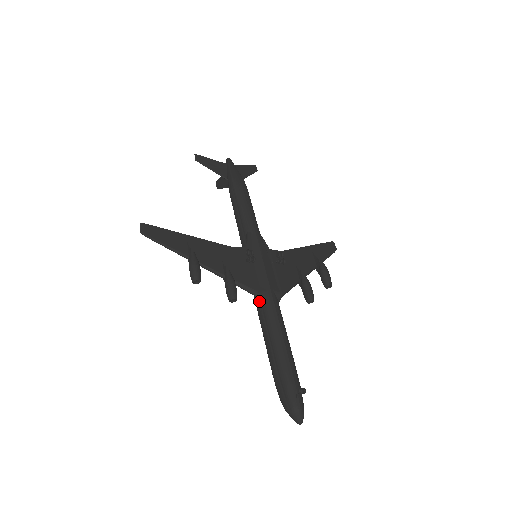
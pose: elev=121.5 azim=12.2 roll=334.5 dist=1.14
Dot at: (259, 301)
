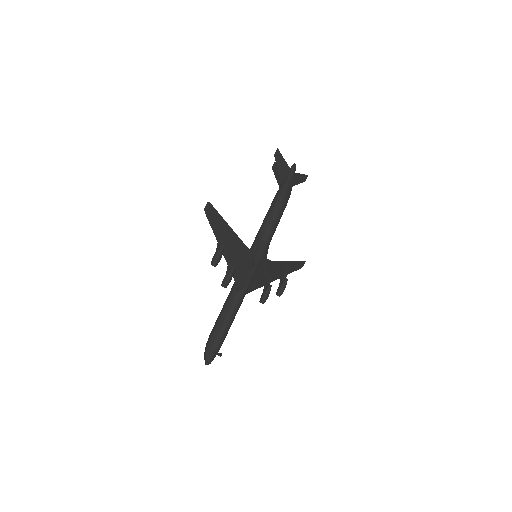
Dot at: (236, 288)
